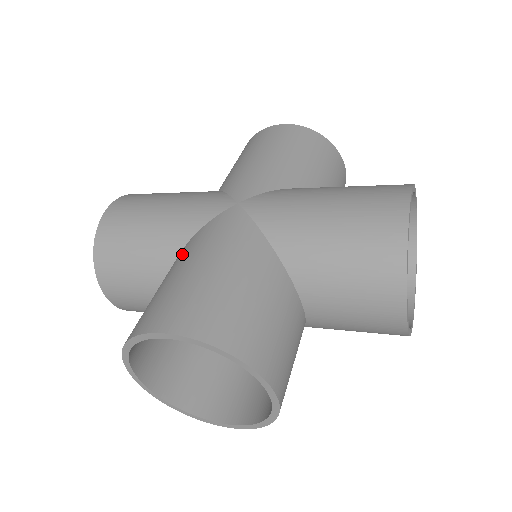
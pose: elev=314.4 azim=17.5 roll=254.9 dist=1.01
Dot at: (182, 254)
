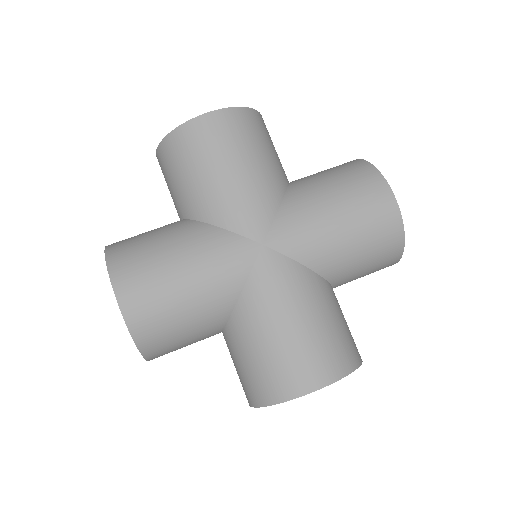
Dot at: (194, 234)
